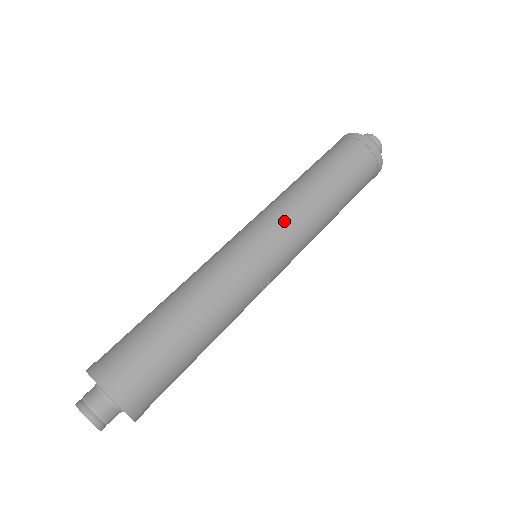
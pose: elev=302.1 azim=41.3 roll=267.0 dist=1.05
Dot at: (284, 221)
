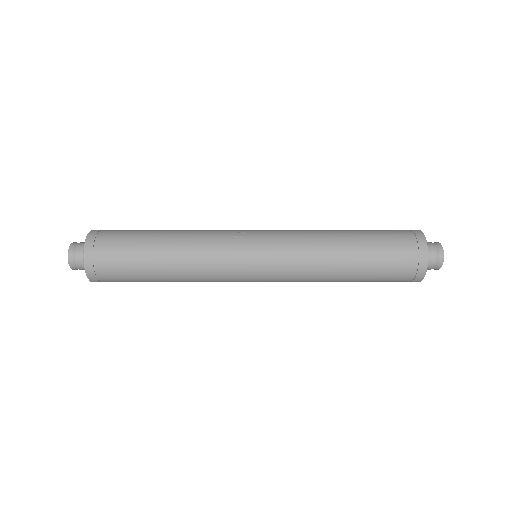
Dot at: occluded
